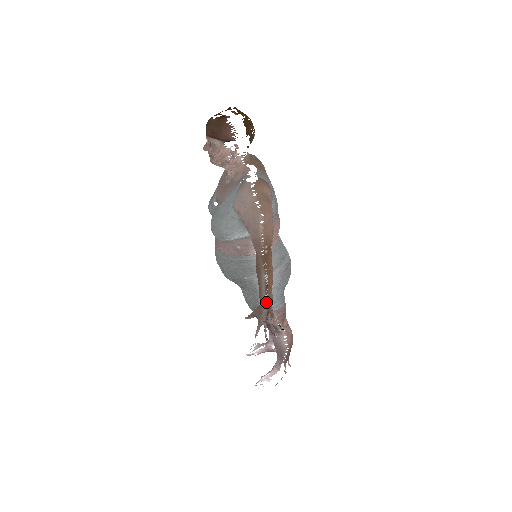
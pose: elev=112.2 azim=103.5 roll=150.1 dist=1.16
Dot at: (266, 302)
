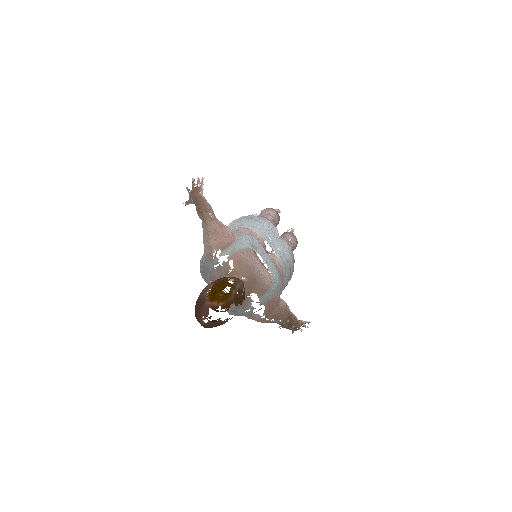
Dot at: occluded
